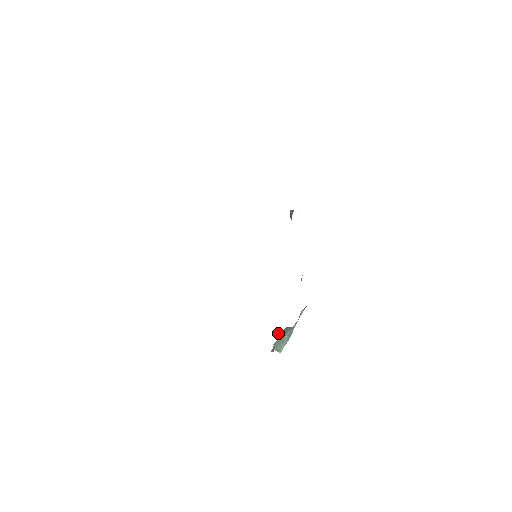
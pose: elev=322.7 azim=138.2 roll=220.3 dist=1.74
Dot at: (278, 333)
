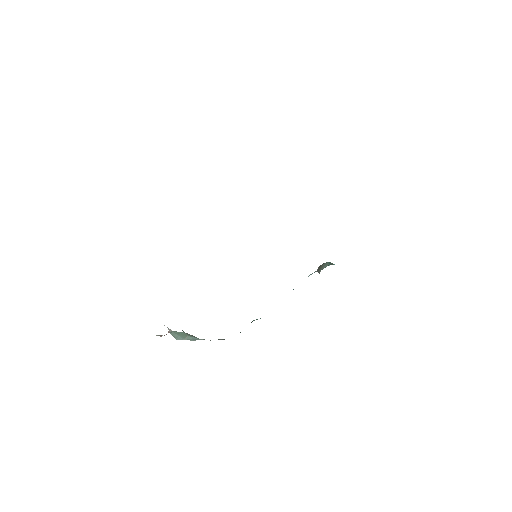
Dot at: occluded
